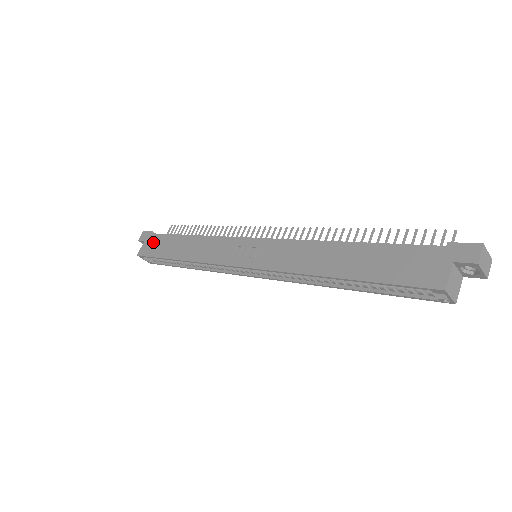
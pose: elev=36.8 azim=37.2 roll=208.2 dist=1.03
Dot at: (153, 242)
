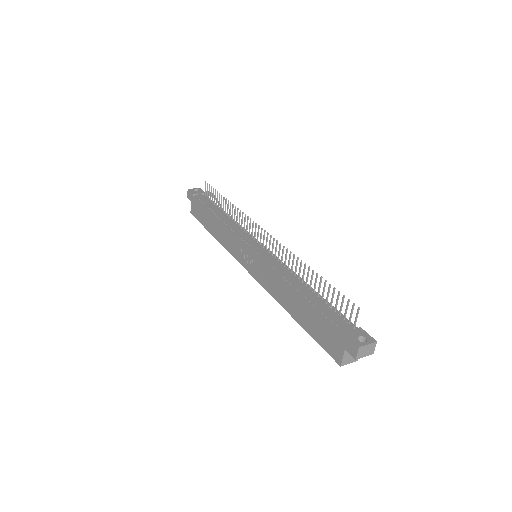
Dot at: (196, 207)
